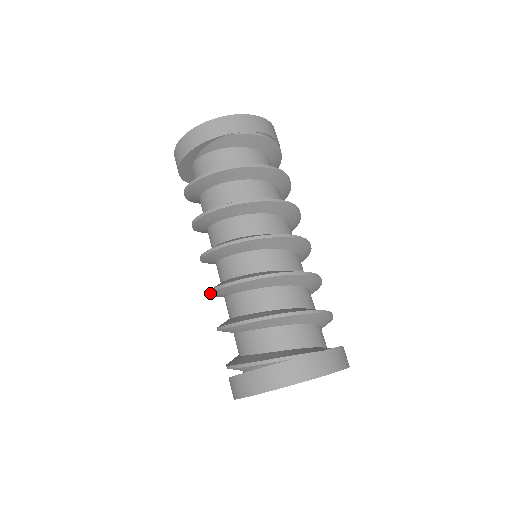
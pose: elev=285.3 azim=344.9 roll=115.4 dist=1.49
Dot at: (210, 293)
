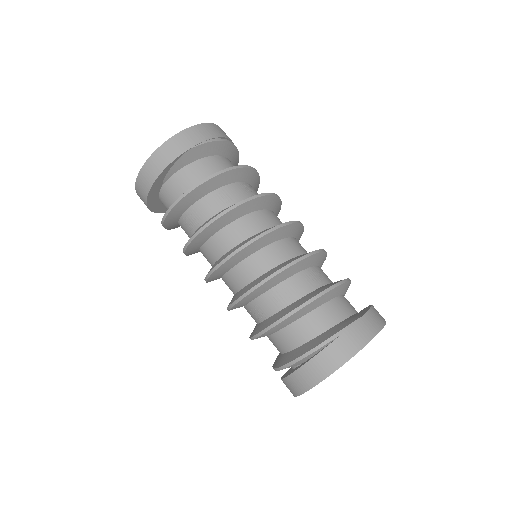
Dot at: (232, 307)
